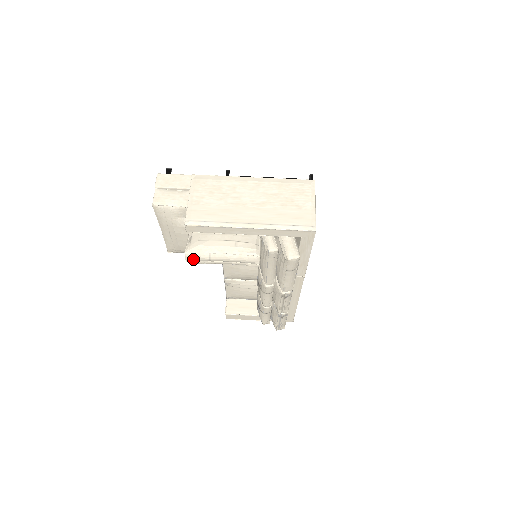
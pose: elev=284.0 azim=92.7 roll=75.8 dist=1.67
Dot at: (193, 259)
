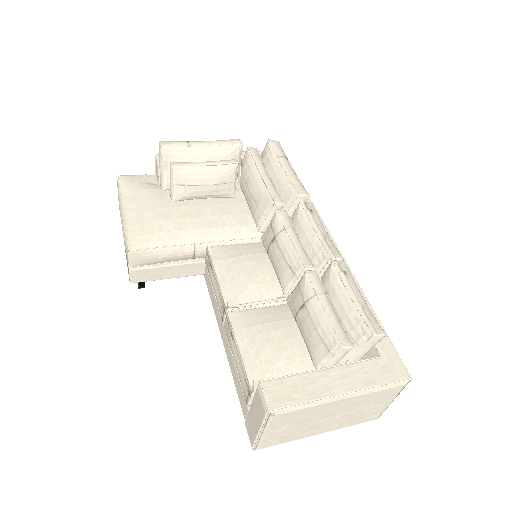
Dot at: (169, 143)
